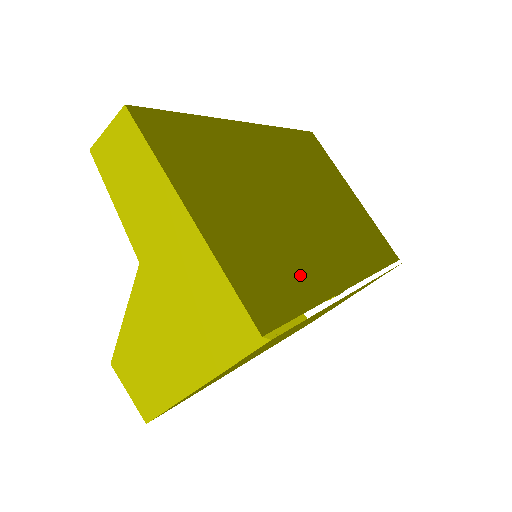
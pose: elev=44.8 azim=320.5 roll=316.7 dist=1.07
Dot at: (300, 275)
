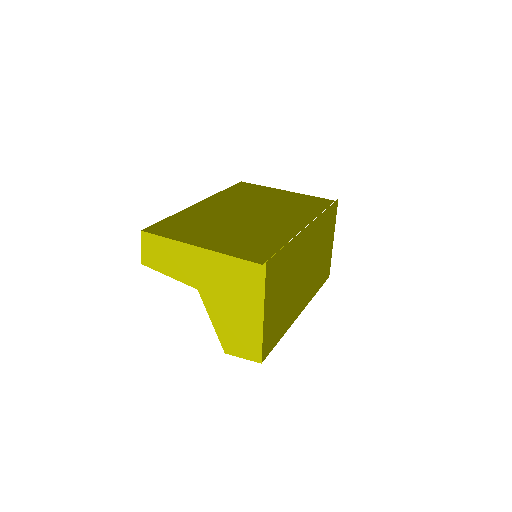
Dot at: (270, 238)
